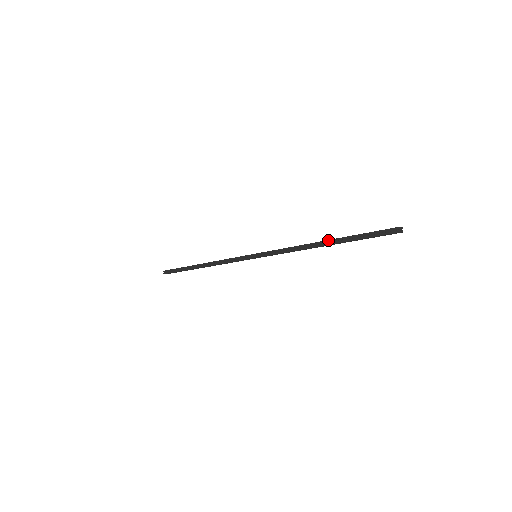
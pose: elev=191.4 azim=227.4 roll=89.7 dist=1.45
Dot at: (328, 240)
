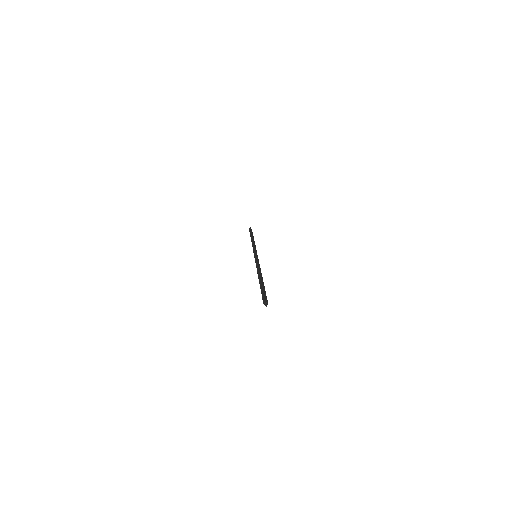
Dot at: occluded
